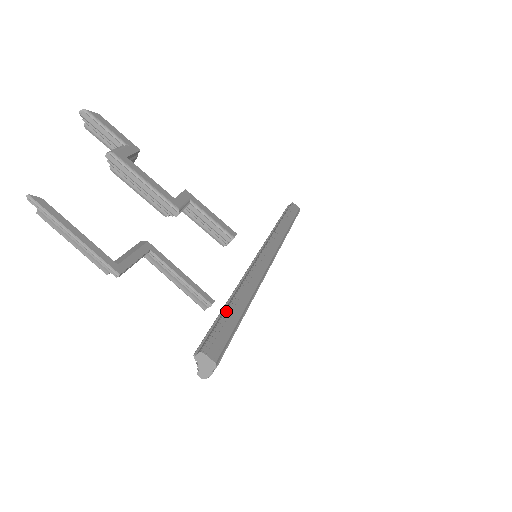
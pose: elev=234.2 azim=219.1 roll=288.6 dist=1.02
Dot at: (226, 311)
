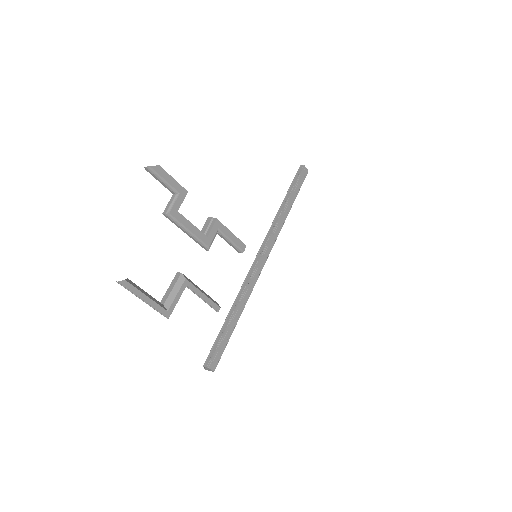
Dot at: (225, 330)
